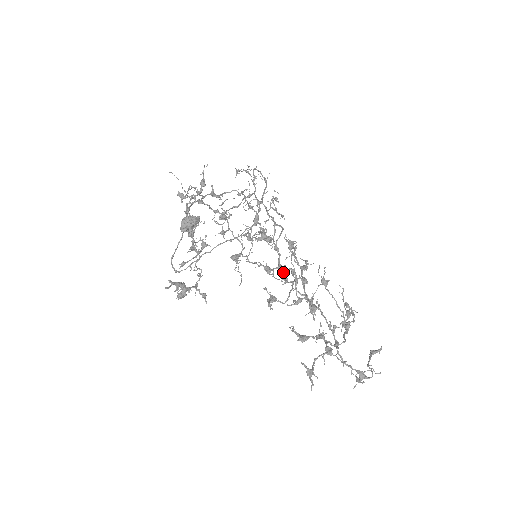
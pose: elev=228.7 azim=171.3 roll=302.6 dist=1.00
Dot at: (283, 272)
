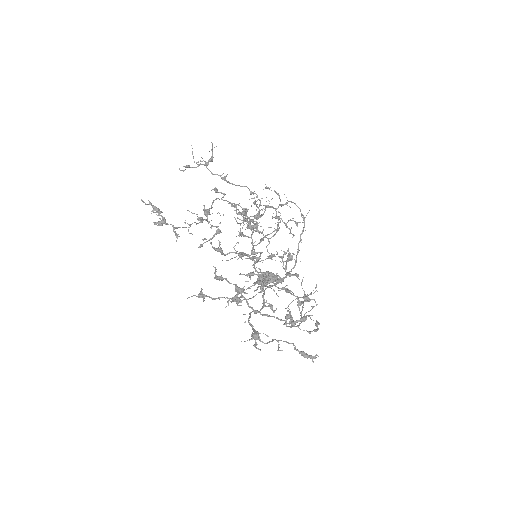
Dot at: (251, 250)
